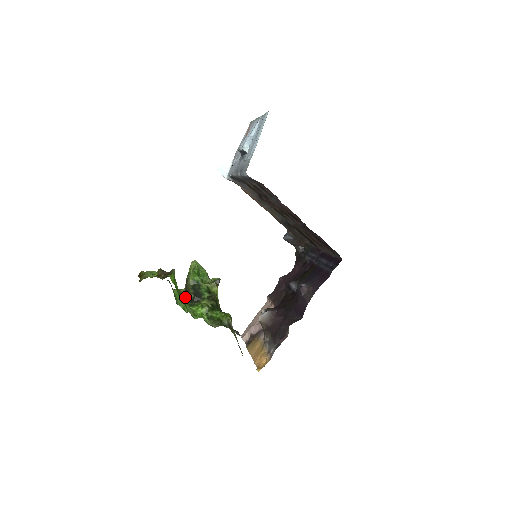
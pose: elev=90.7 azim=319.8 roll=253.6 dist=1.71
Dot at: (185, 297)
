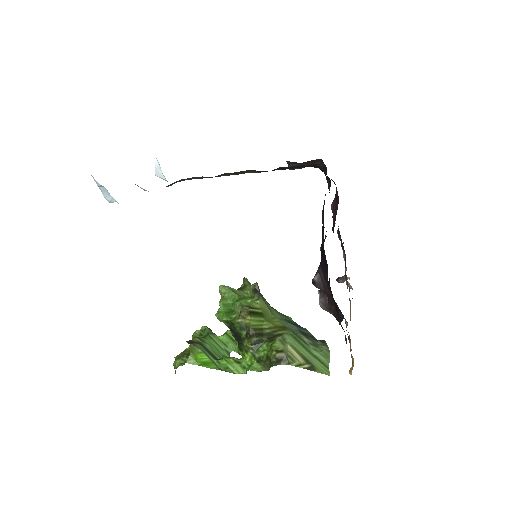
Dot at: occluded
